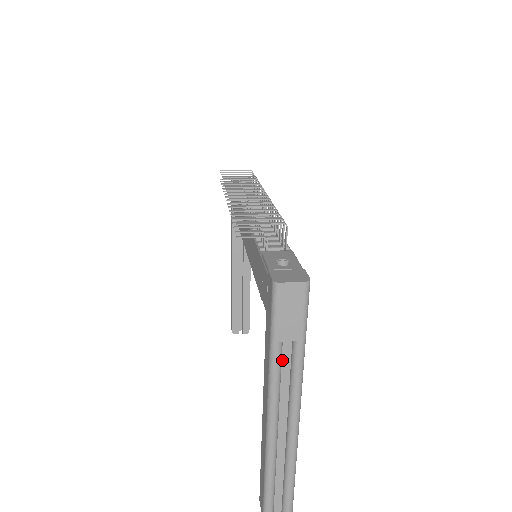
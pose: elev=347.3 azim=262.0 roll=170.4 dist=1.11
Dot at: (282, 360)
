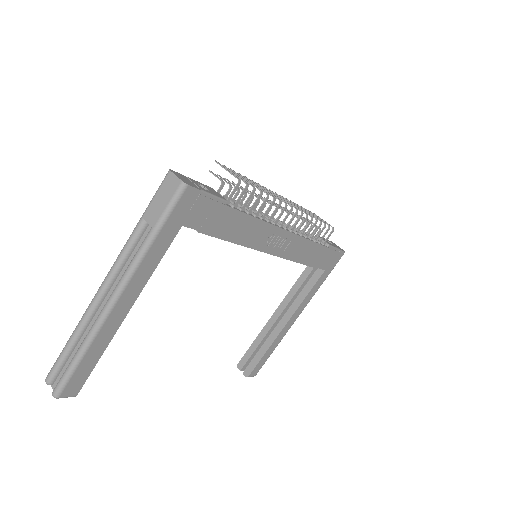
Dot at: (140, 242)
